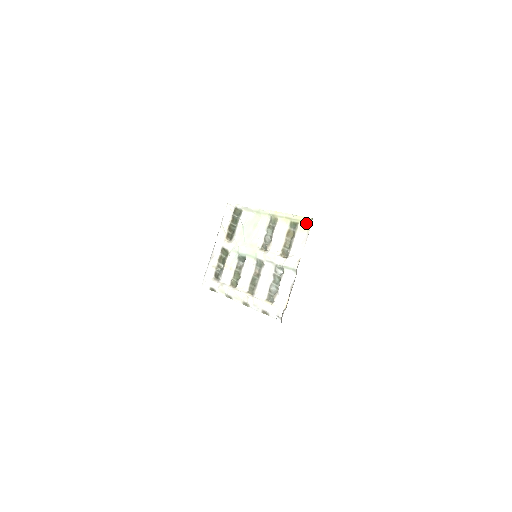
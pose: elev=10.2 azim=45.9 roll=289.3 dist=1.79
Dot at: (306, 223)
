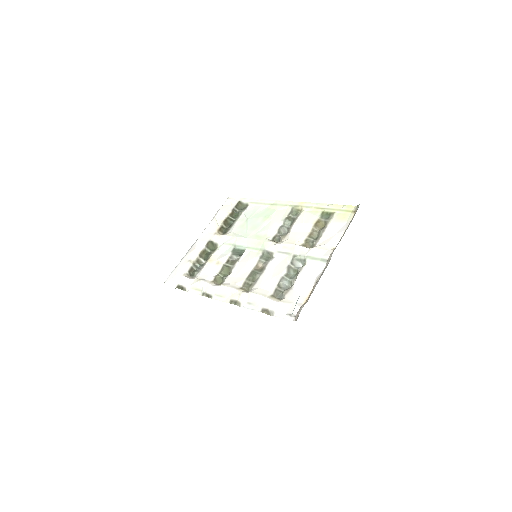
Dot at: (347, 212)
